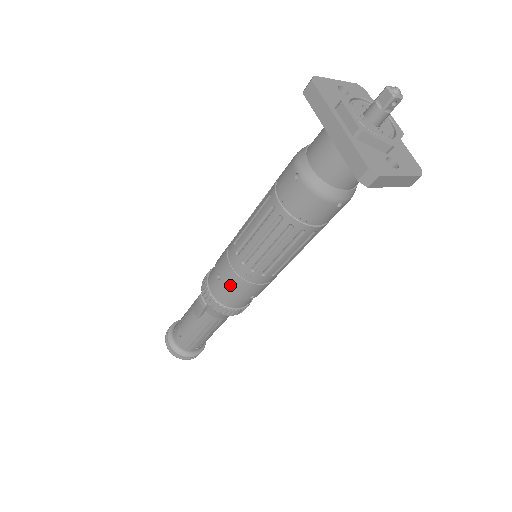
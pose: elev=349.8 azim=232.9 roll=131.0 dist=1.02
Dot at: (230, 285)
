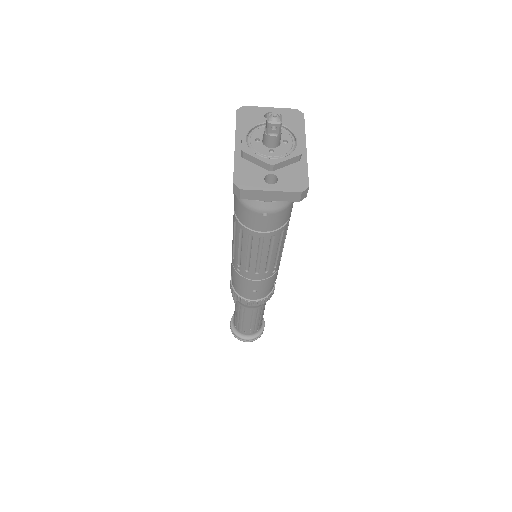
Dot at: (234, 277)
